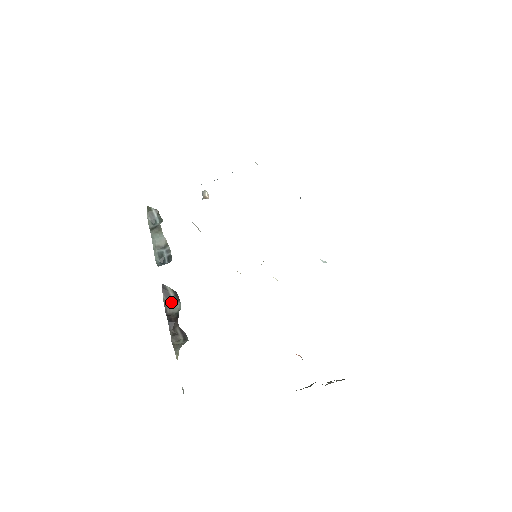
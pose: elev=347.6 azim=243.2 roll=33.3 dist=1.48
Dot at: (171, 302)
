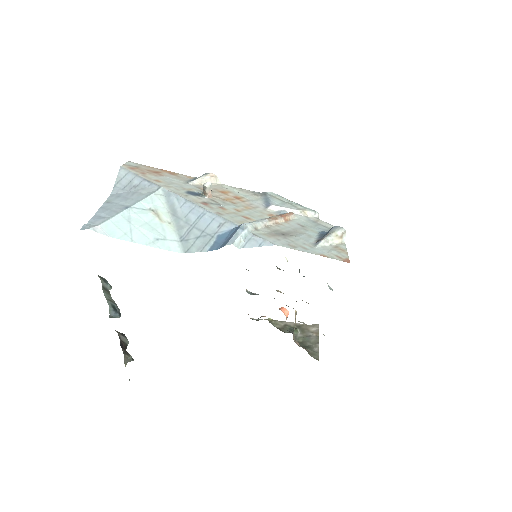
Dot at: (123, 335)
